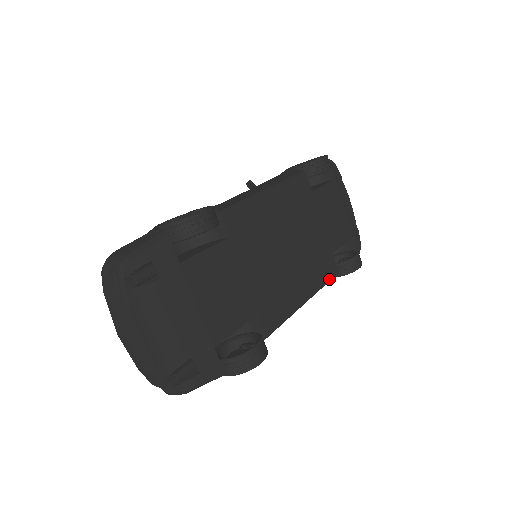
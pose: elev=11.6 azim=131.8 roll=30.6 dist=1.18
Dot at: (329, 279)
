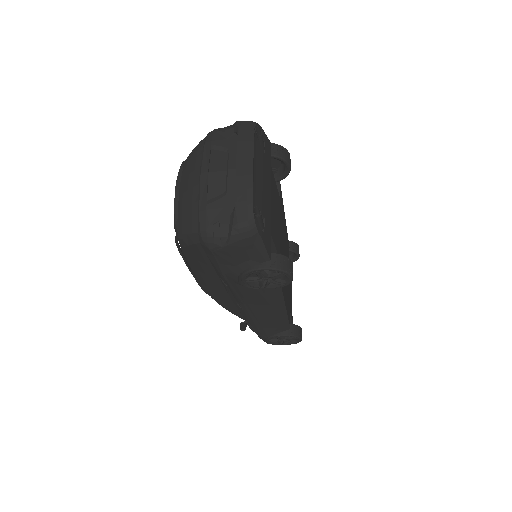
Dot at: (289, 321)
